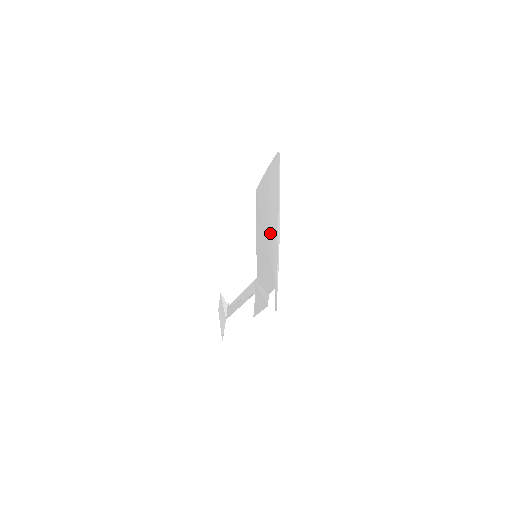
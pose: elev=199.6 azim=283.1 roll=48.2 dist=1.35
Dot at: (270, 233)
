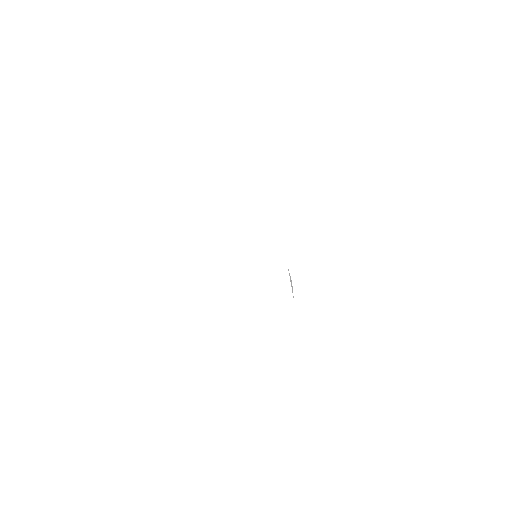
Dot at: occluded
